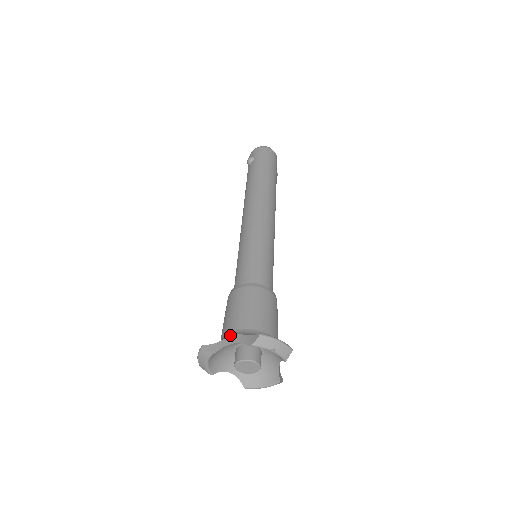
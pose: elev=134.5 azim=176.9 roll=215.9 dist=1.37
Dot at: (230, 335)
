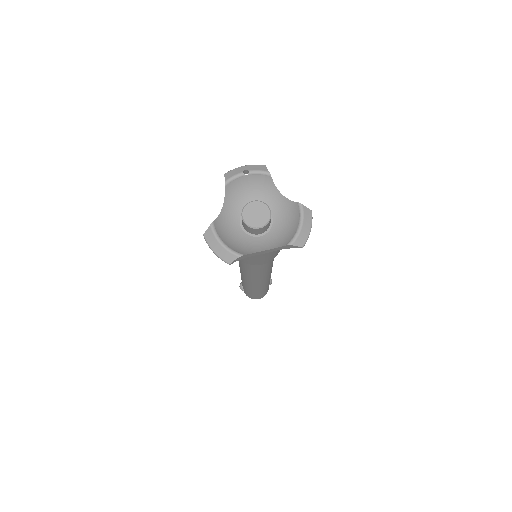
Dot at: occluded
